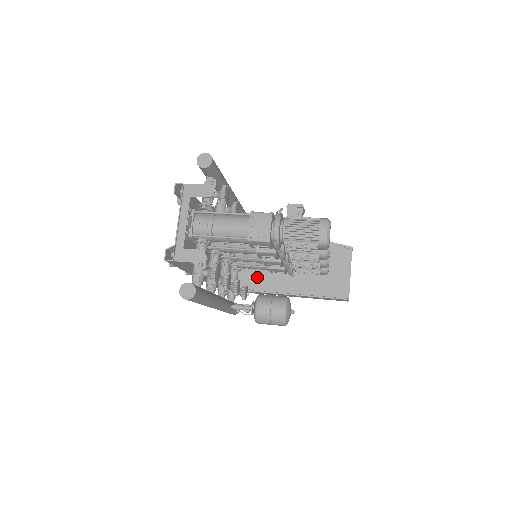
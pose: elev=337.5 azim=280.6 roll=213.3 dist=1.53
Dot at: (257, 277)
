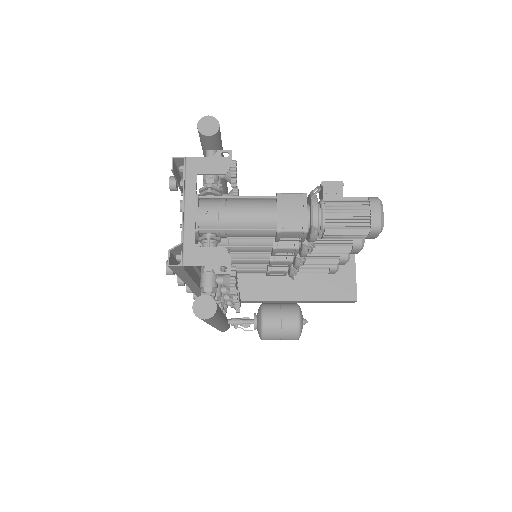
Dot at: (246, 283)
